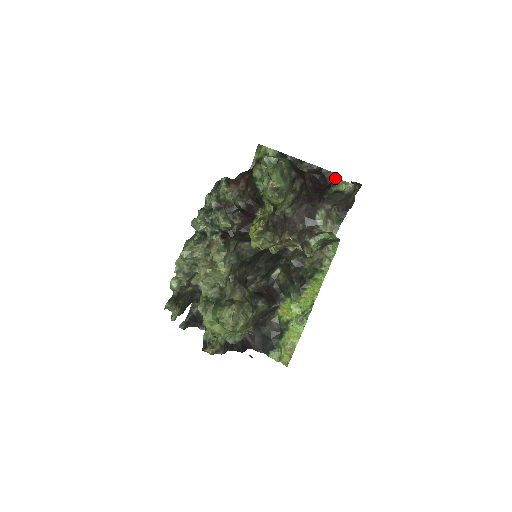
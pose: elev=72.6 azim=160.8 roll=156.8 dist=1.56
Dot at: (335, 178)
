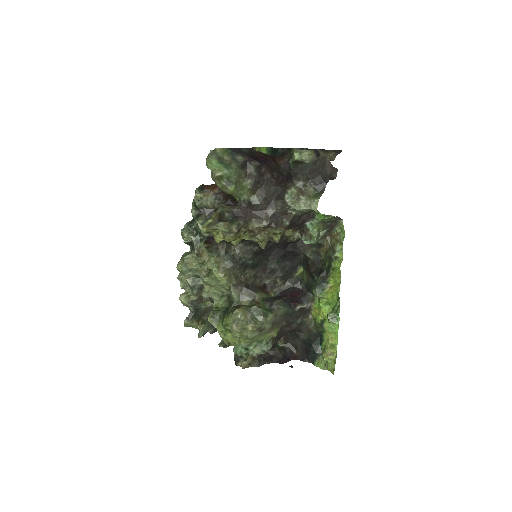
Dot at: occluded
